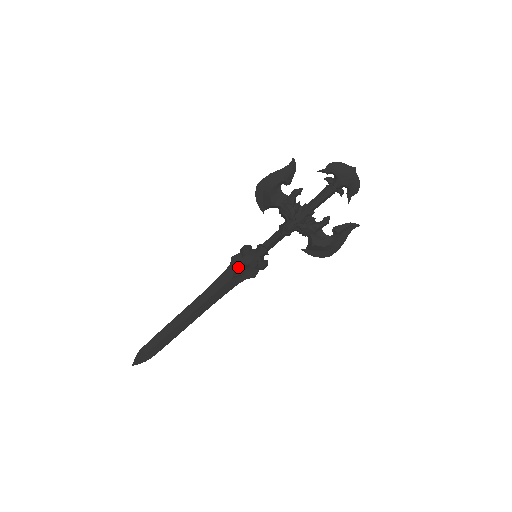
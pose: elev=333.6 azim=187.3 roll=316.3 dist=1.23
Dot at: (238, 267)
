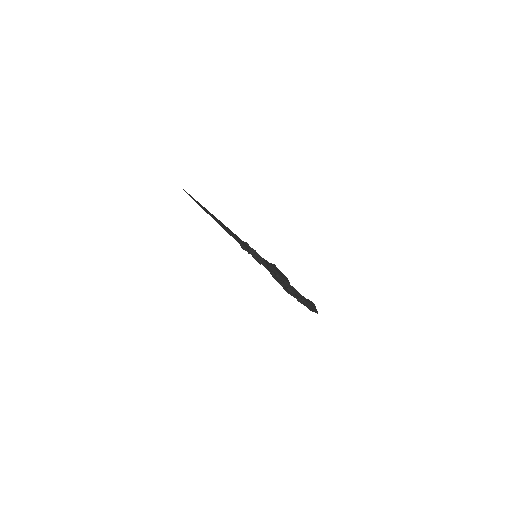
Dot at: (245, 247)
